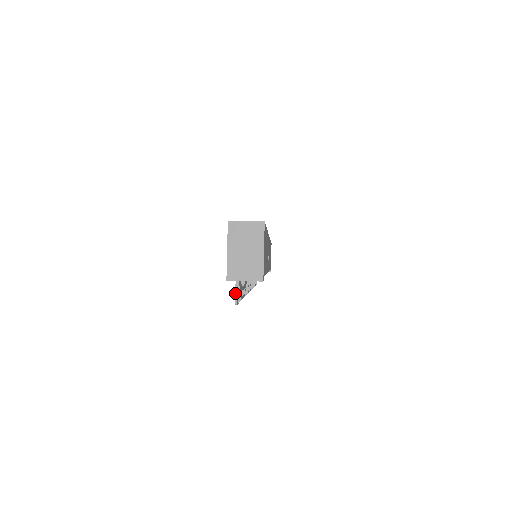
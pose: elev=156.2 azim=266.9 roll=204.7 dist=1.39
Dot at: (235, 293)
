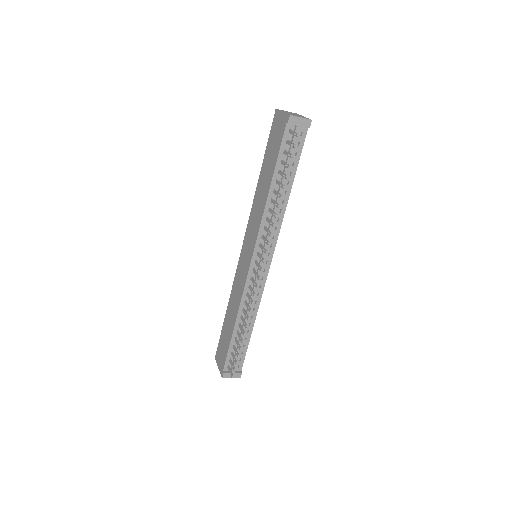
Dot at: (294, 132)
